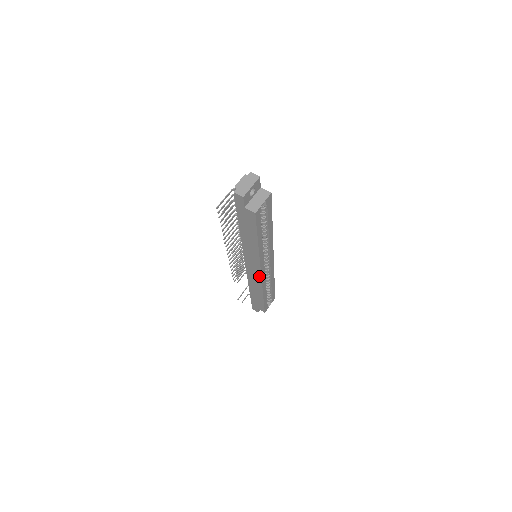
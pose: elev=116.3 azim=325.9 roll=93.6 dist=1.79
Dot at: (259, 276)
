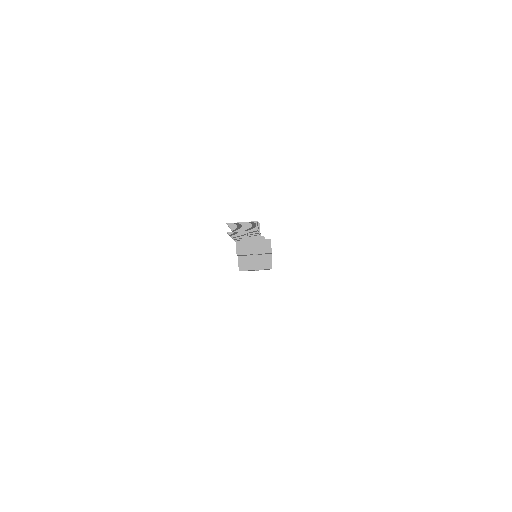
Dot at: occluded
